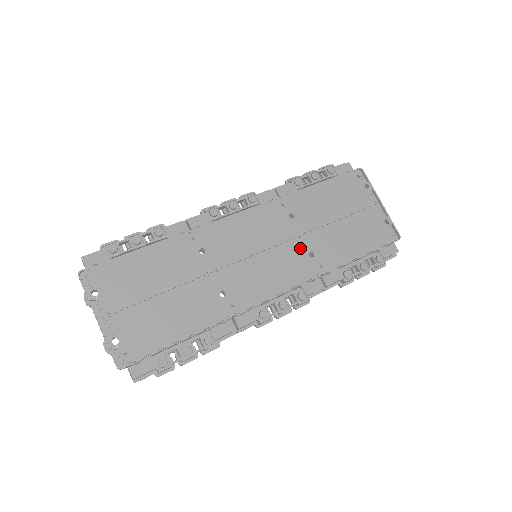
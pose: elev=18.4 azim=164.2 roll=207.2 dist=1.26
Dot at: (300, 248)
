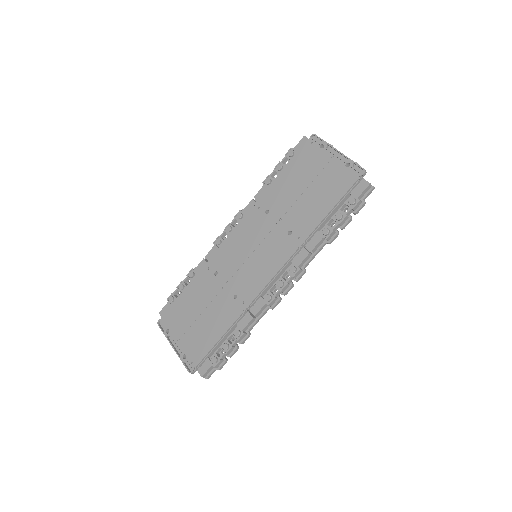
Dot at: (280, 233)
